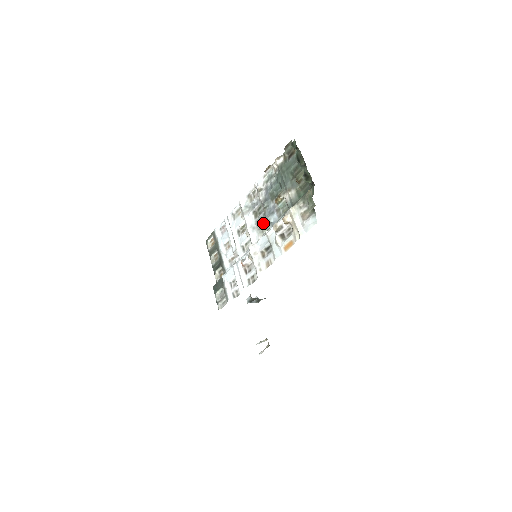
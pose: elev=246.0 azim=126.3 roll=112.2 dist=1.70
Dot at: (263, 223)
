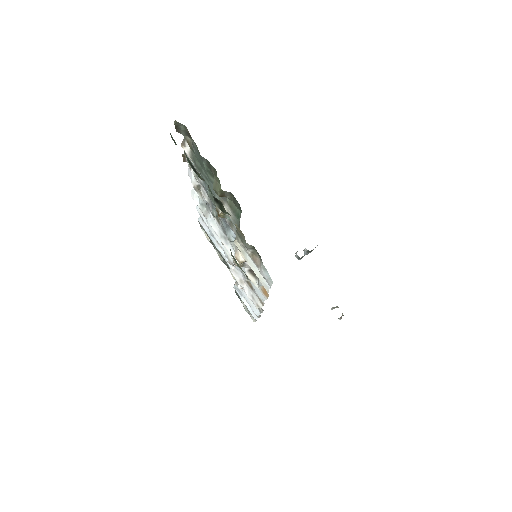
Dot at: occluded
